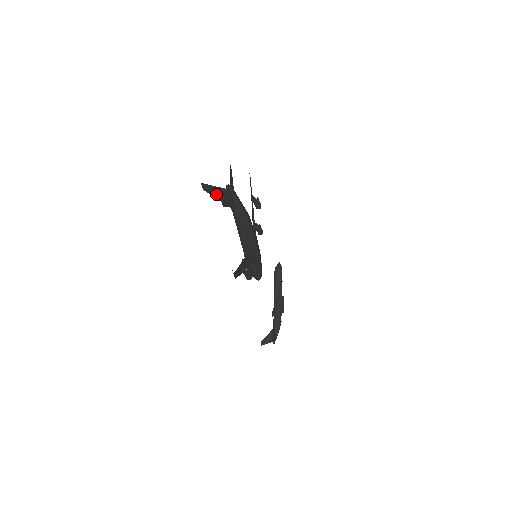
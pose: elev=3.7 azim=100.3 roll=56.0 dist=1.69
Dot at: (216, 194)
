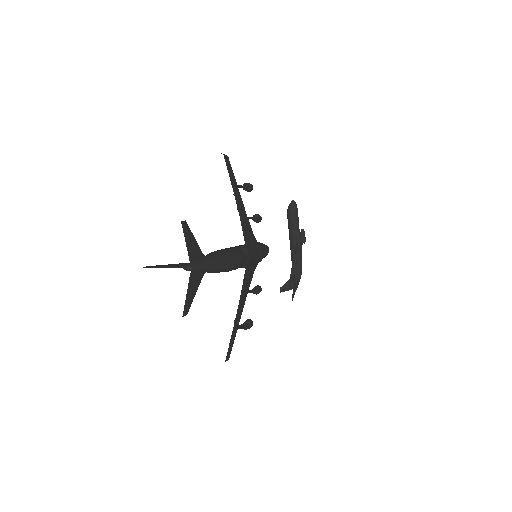
Dot at: occluded
